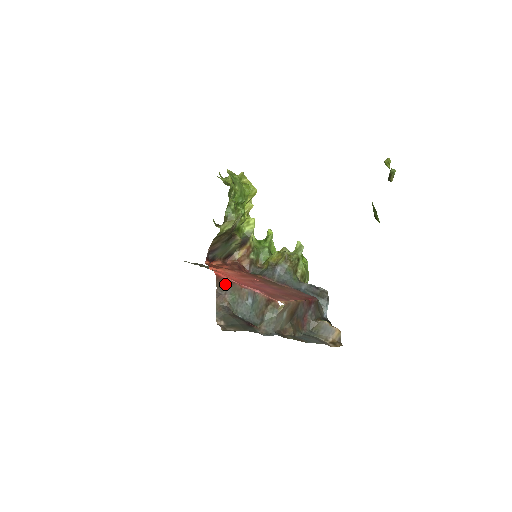
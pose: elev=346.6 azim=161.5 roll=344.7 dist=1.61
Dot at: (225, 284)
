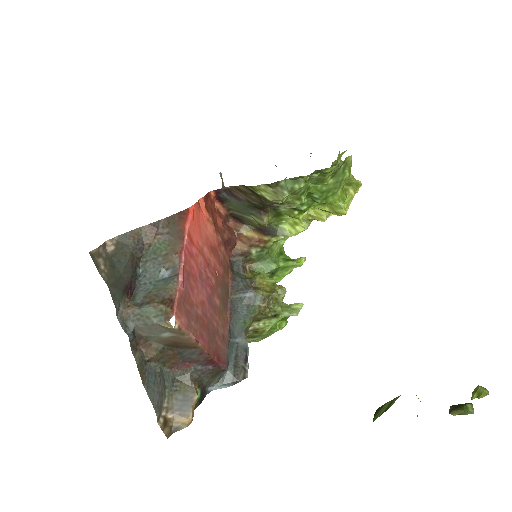
Dot at: (177, 227)
